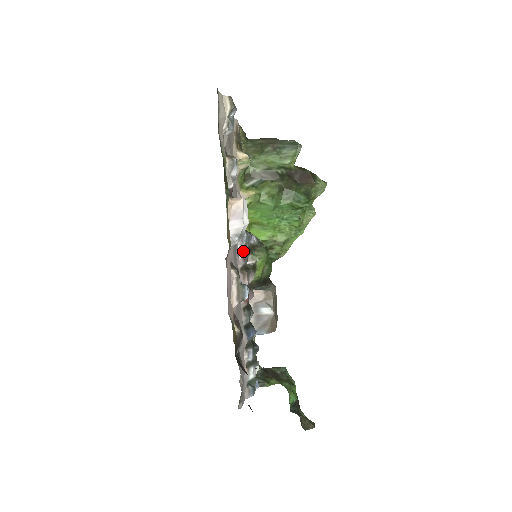
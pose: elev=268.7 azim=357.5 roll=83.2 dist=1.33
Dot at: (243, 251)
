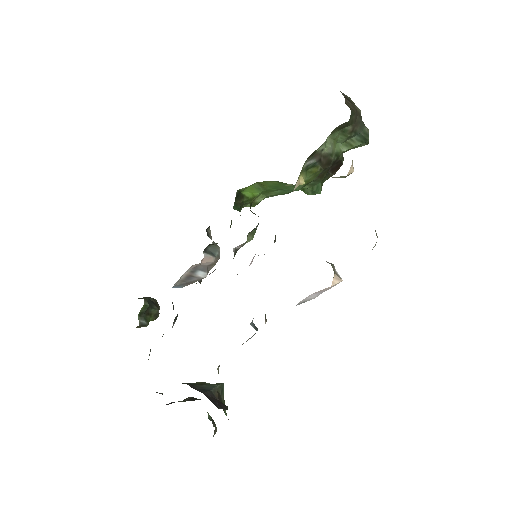
Dot at: occluded
